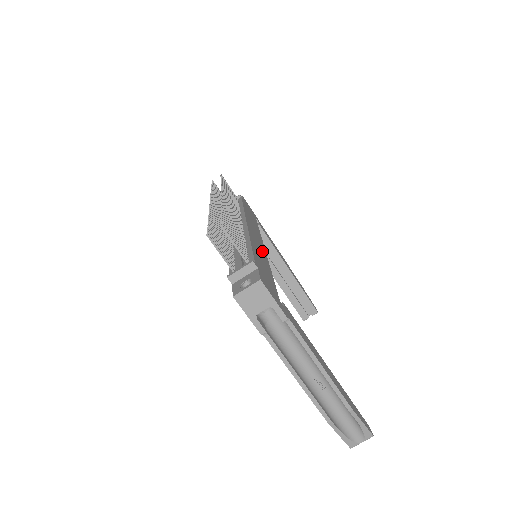
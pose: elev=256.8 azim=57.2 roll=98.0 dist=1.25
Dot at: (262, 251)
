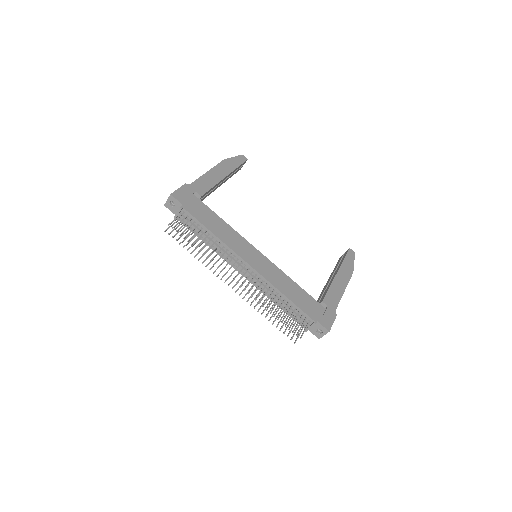
Dot at: (274, 271)
